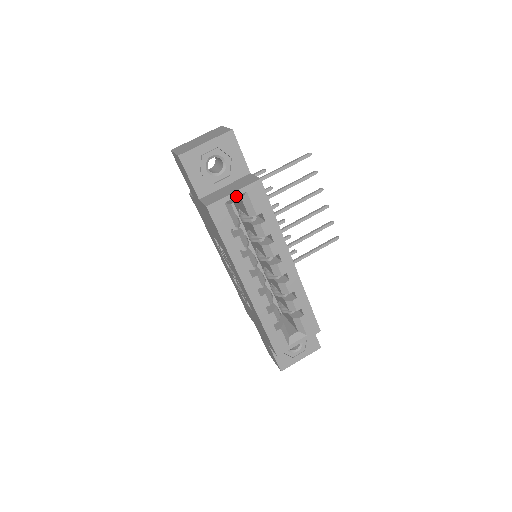
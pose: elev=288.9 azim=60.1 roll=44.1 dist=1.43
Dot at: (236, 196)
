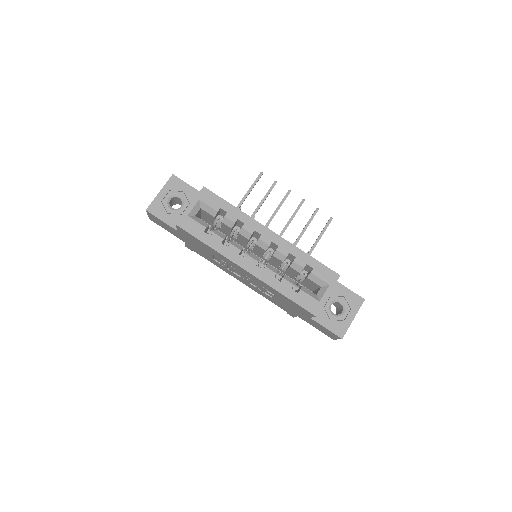
Dot at: (193, 207)
